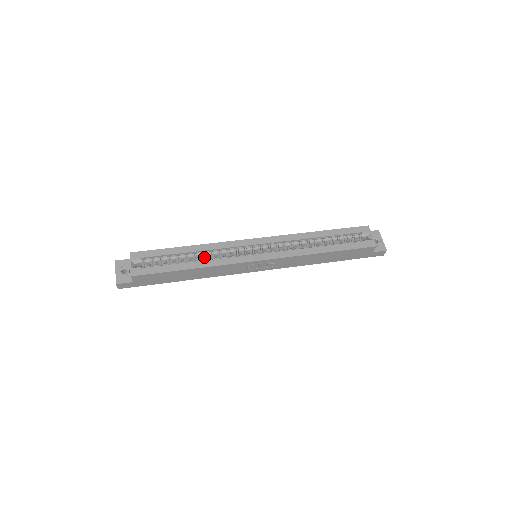
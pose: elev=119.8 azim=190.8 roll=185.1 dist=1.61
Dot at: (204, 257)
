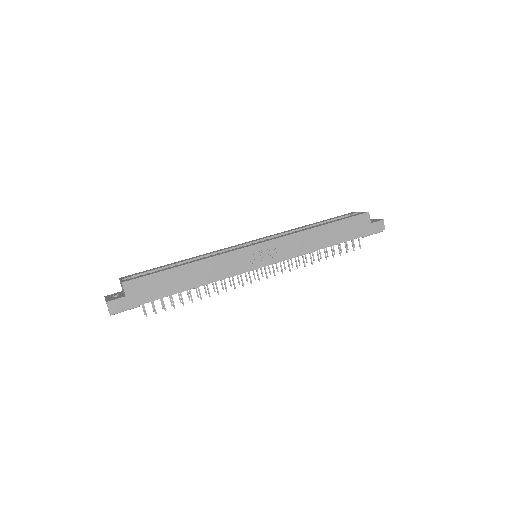
Dot at: occluded
